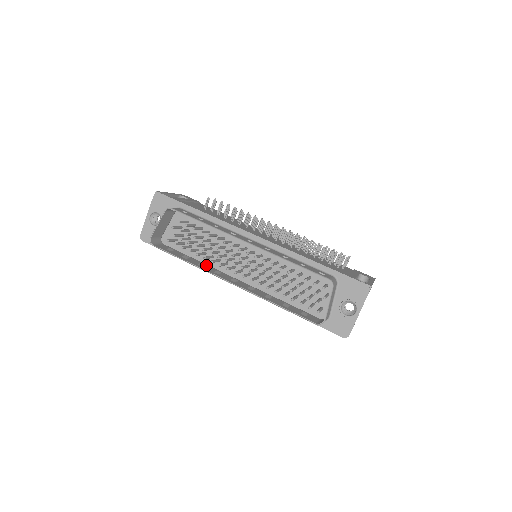
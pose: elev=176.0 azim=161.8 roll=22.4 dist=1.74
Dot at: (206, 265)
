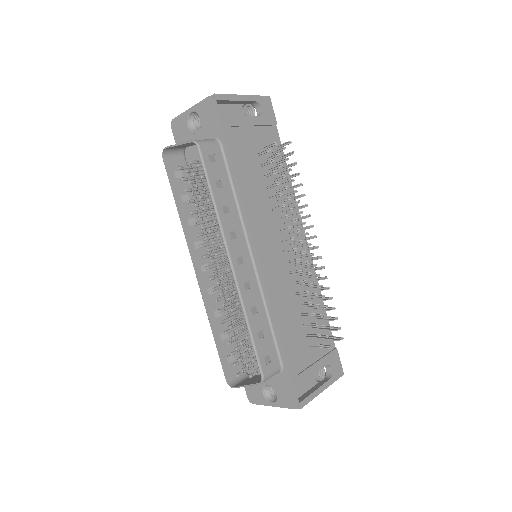
Dot at: occluded
